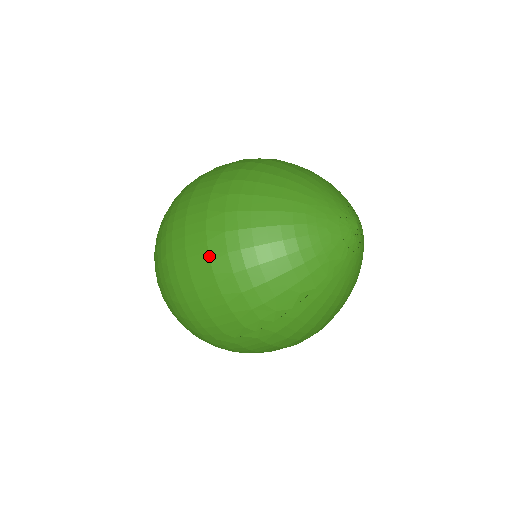
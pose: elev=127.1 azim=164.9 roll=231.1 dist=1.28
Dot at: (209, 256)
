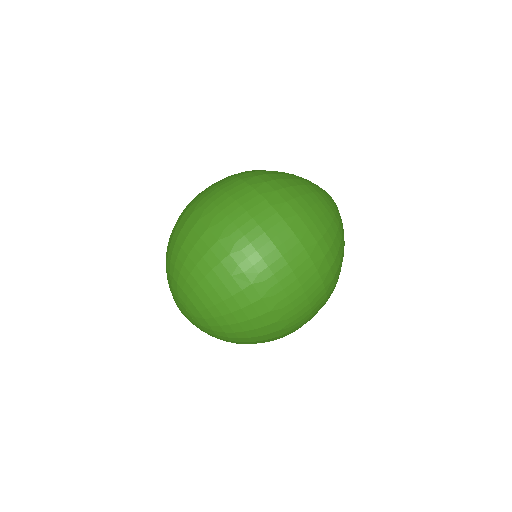
Dot at: (322, 279)
